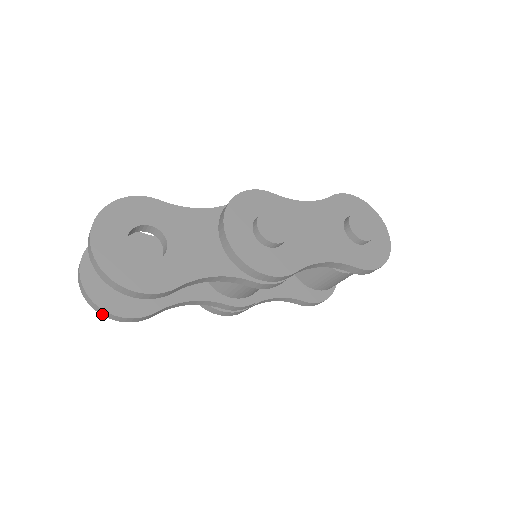
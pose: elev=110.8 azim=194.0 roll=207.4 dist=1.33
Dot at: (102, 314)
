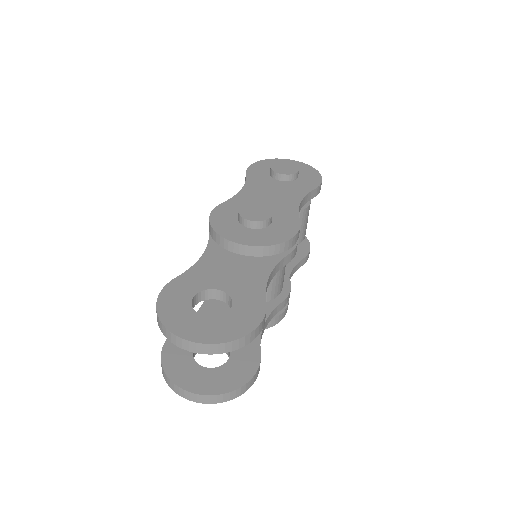
Dot at: (236, 397)
